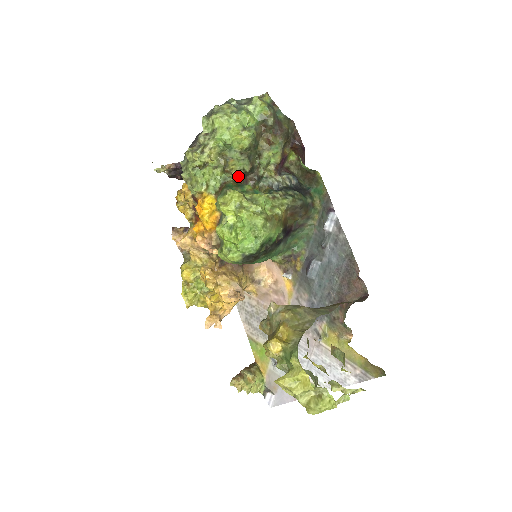
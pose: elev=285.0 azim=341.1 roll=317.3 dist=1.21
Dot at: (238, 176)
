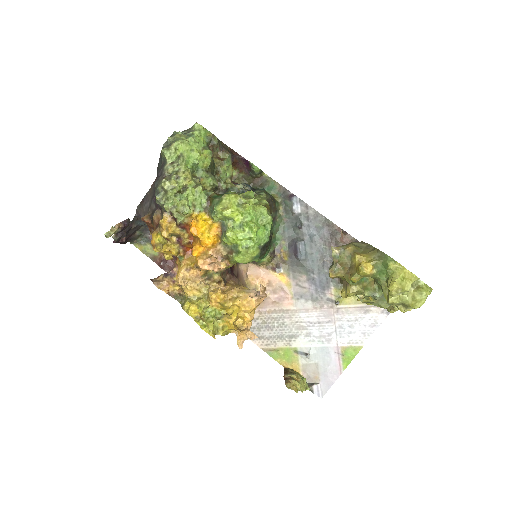
Dot at: occluded
